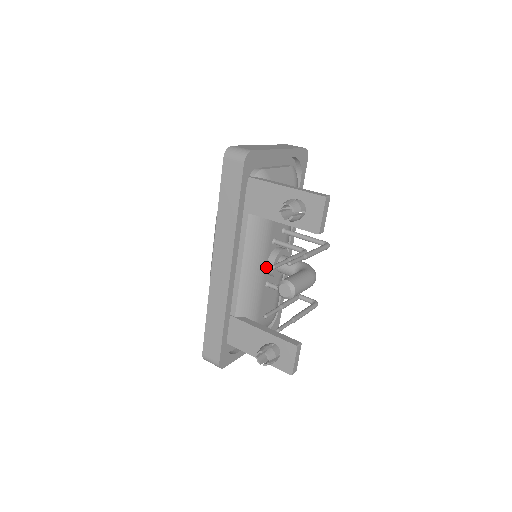
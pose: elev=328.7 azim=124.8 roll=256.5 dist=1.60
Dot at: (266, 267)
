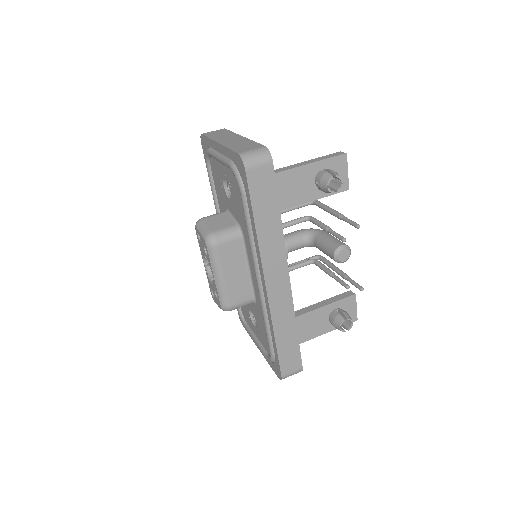
Dot at: occluded
